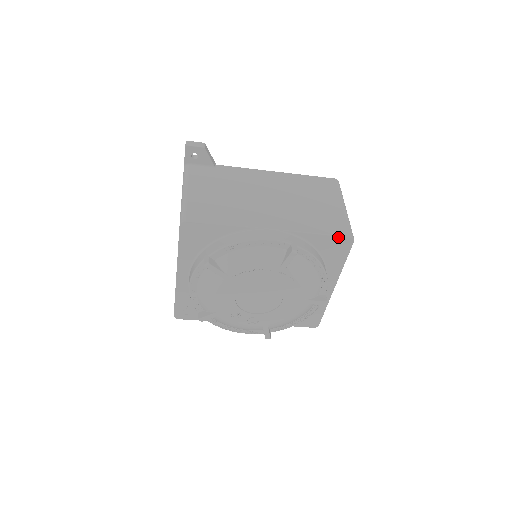
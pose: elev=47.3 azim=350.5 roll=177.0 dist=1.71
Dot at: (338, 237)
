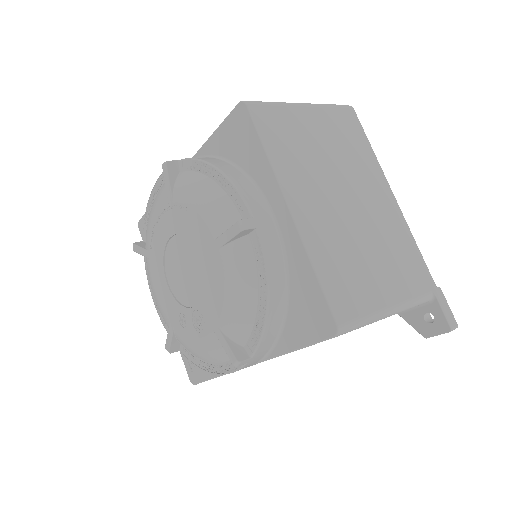
Dot at: (229, 118)
